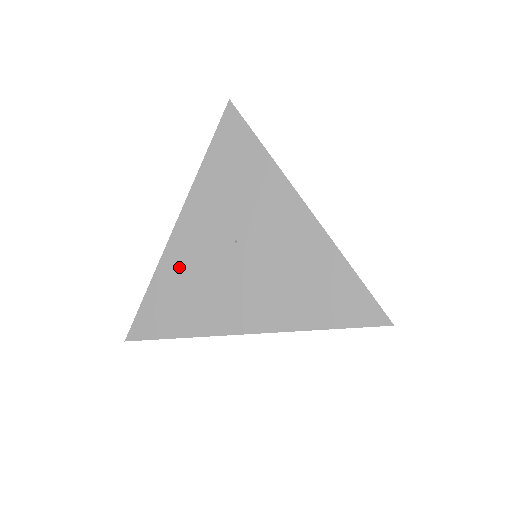
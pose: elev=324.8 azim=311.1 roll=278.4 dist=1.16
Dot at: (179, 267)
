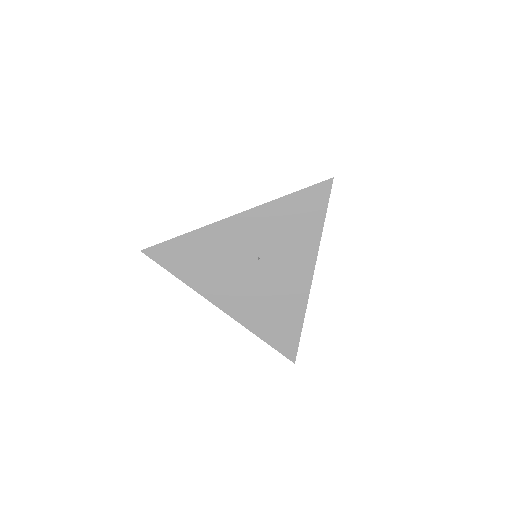
Dot at: (213, 241)
